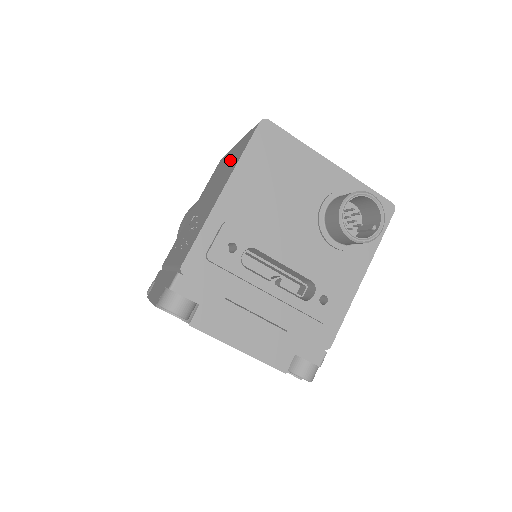
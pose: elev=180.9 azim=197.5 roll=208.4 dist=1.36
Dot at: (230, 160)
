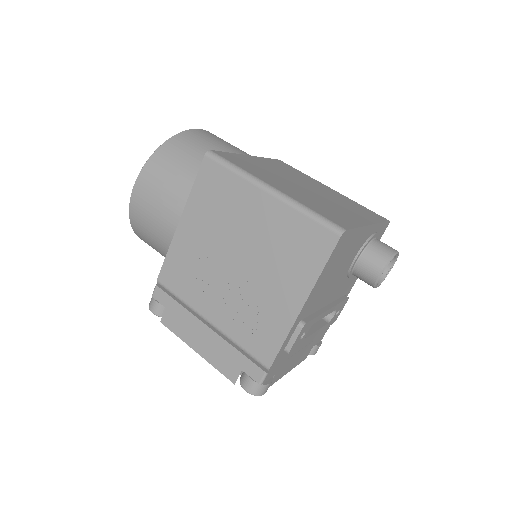
Dot at: (275, 230)
